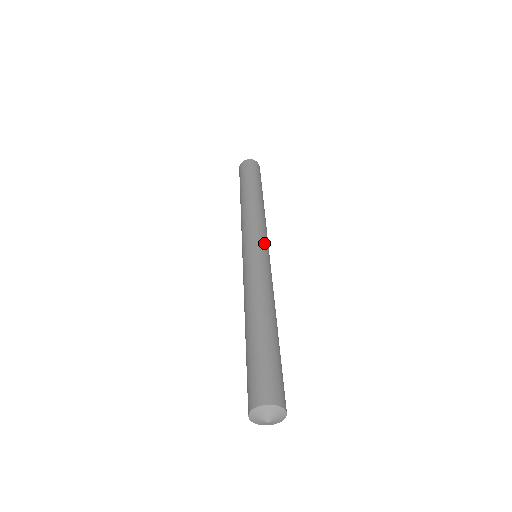
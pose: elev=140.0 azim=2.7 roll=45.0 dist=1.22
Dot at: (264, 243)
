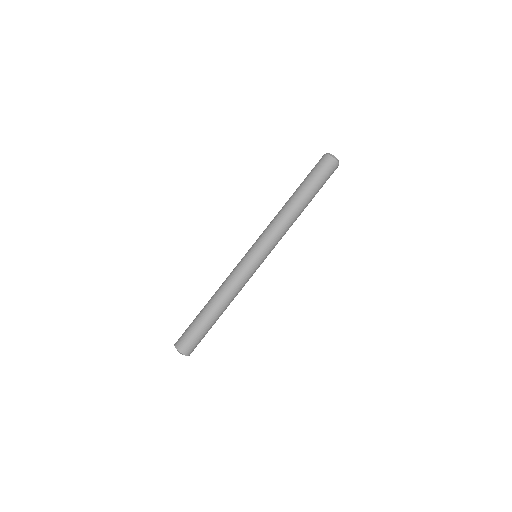
Dot at: (264, 256)
